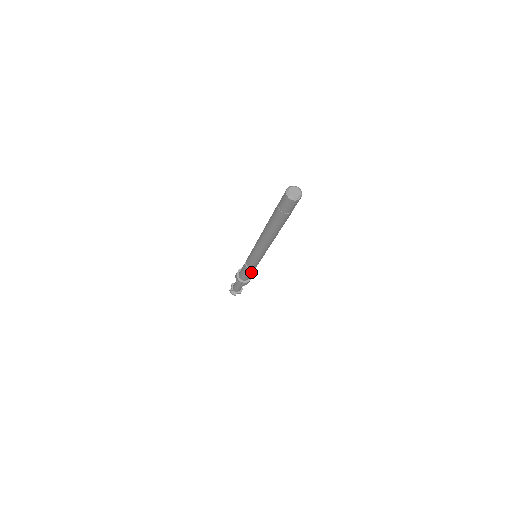
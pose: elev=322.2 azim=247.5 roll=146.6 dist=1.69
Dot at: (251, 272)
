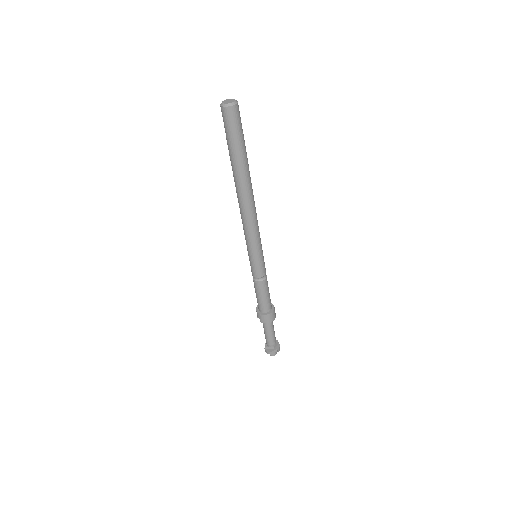
Dot at: (264, 289)
